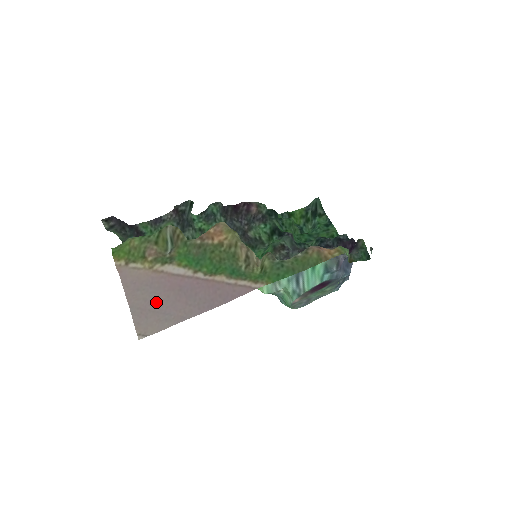
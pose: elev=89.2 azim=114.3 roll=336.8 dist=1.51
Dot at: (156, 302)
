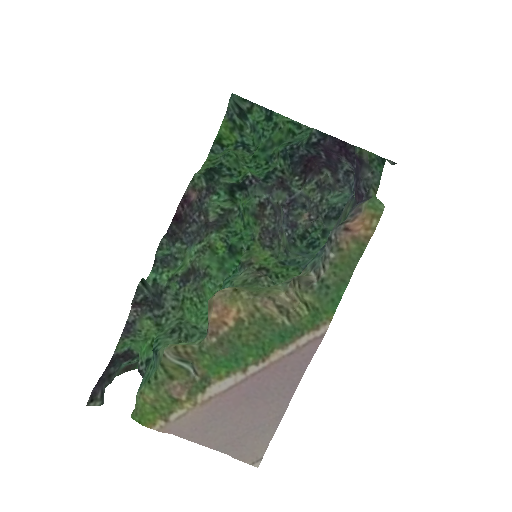
Dot at: (236, 427)
